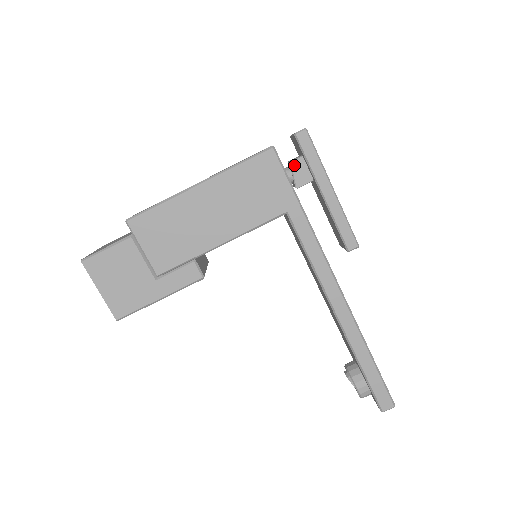
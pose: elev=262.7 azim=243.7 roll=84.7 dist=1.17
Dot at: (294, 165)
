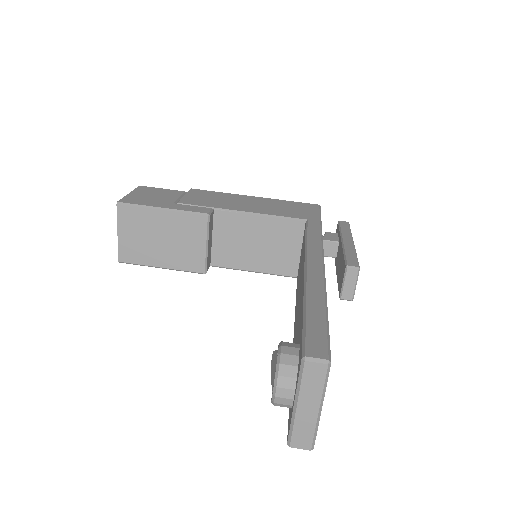
Dot at: (328, 233)
